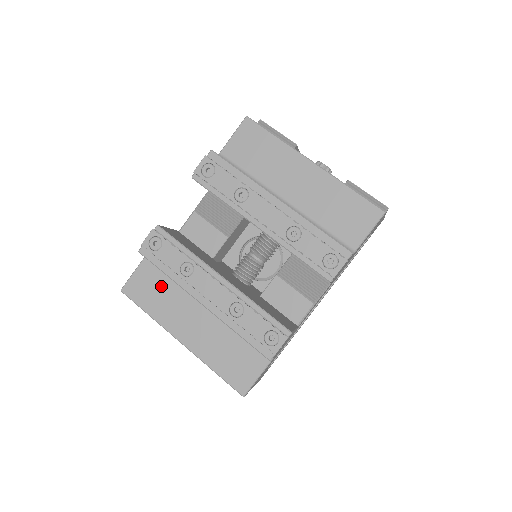
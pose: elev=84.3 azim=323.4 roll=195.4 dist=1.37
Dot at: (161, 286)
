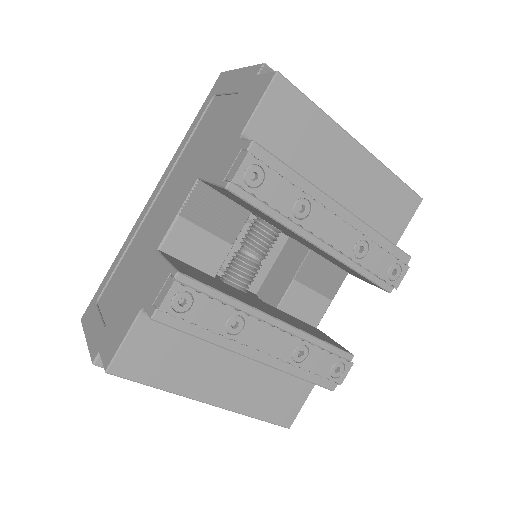
Dot at: (174, 347)
